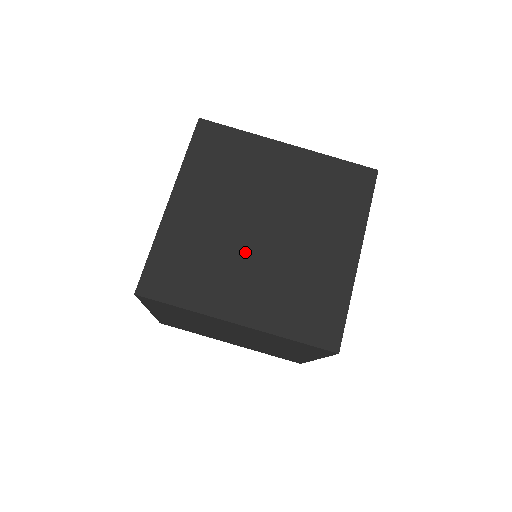
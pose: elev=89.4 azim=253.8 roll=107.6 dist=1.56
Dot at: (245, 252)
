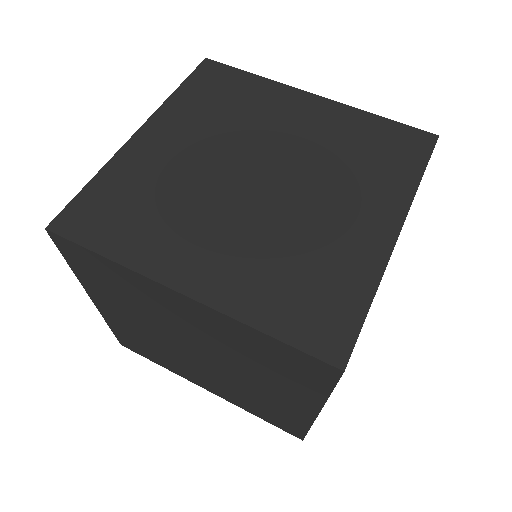
Dot at: (223, 202)
